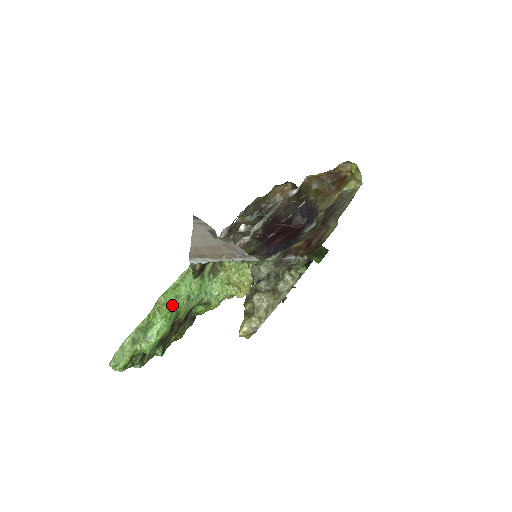
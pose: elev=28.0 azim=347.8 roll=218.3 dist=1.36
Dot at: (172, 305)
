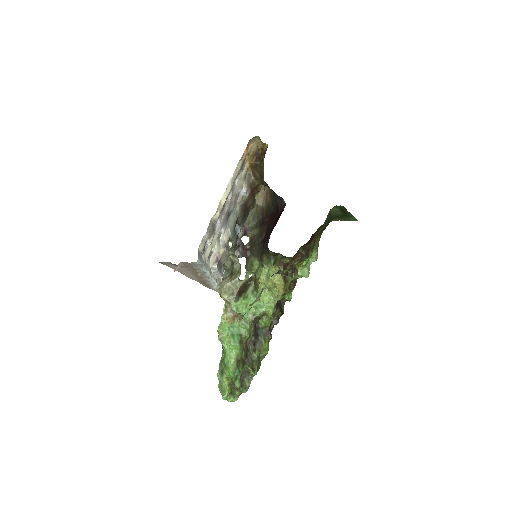
Dot at: (230, 331)
